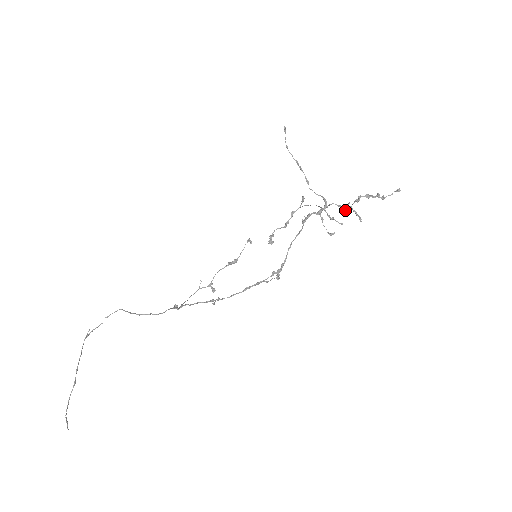
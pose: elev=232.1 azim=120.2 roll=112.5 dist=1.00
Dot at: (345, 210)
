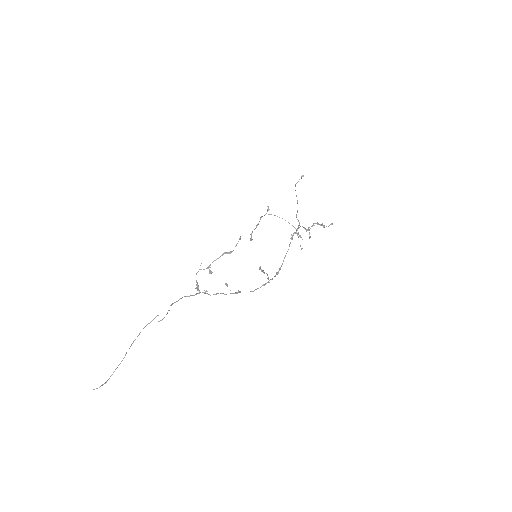
Dot at: (306, 231)
